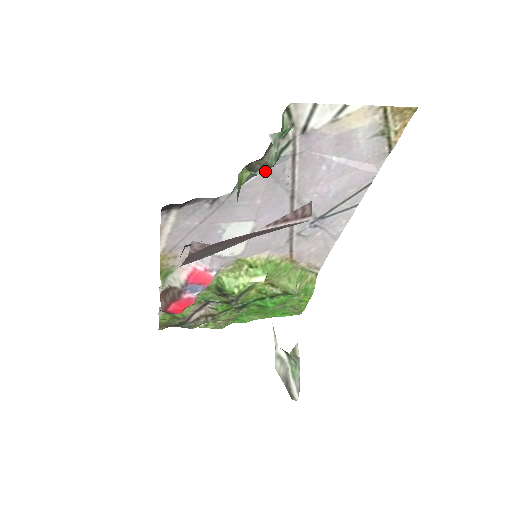
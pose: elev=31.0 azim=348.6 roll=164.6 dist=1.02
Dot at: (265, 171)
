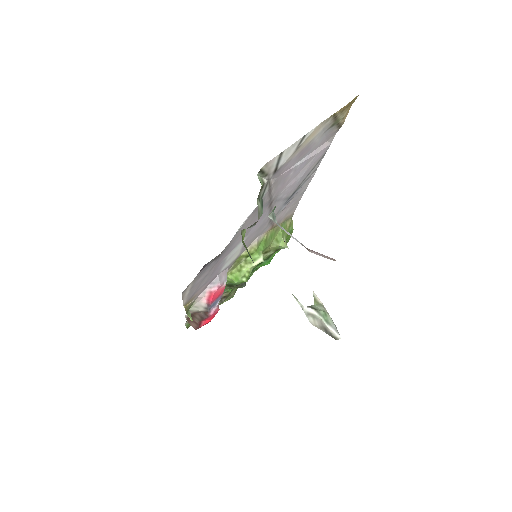
Dot at: (251, 213)
